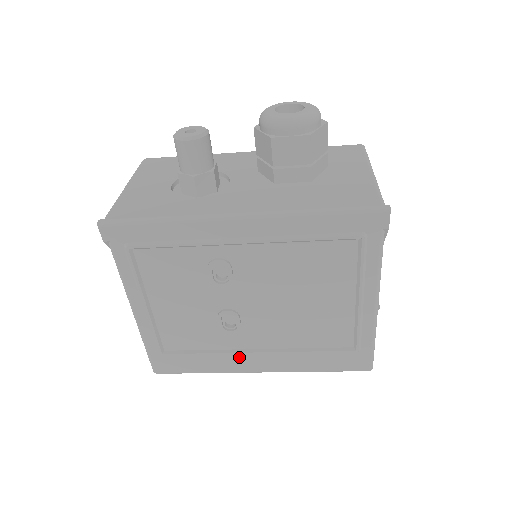
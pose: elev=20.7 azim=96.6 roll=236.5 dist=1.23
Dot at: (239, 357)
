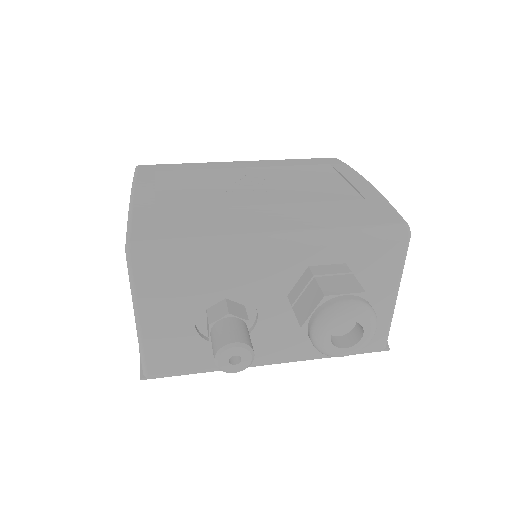
Dot at: occluded
